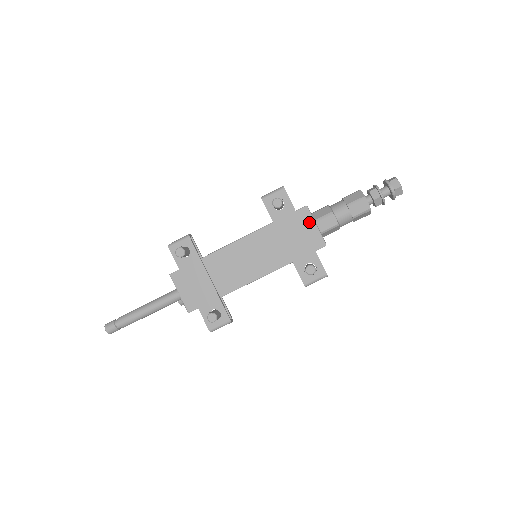
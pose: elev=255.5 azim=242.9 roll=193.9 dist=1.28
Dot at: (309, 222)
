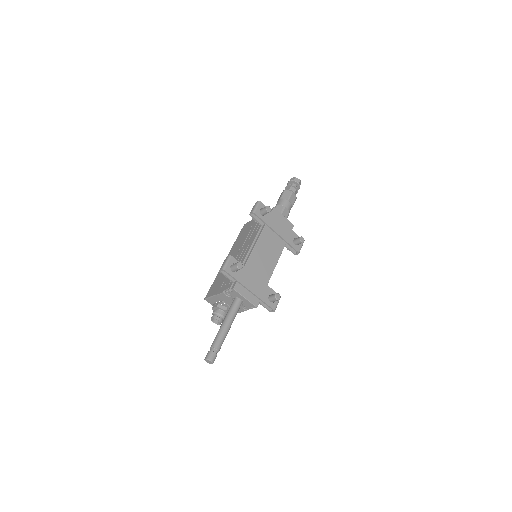
Dot at: (280, 216)
